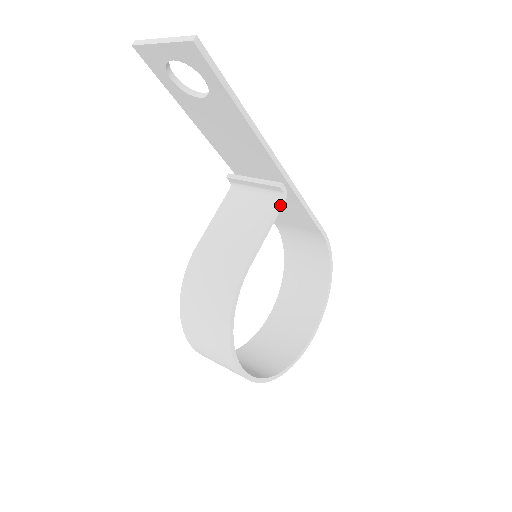
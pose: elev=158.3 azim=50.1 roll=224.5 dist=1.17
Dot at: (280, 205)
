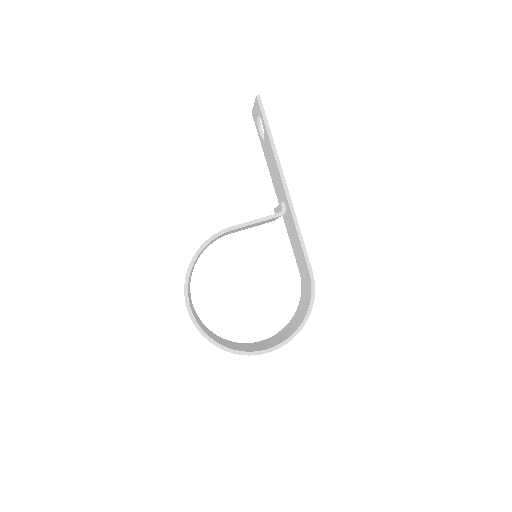
Dot at: (276, 214)
